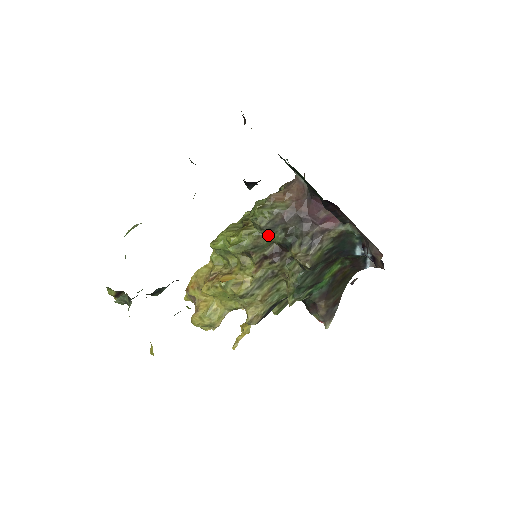
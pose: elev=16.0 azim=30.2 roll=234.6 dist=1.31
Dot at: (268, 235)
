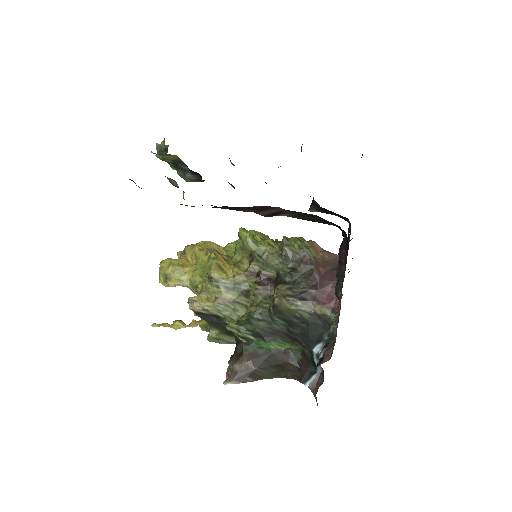
Dot at: (280, 260)
